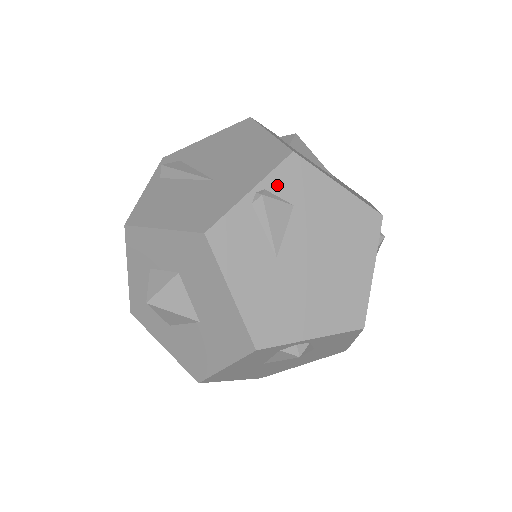
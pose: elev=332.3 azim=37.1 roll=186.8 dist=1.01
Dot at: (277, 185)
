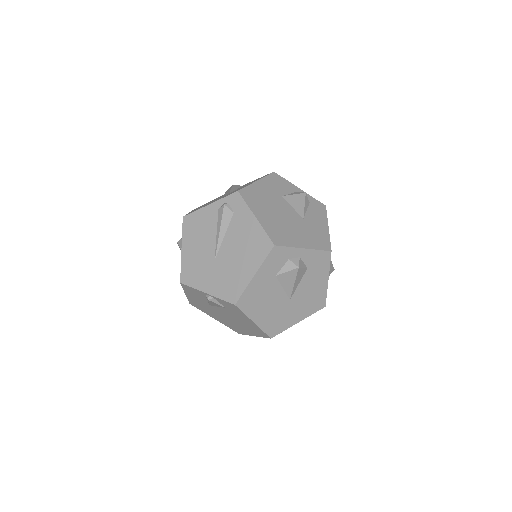
Dot at: (221, 301)
